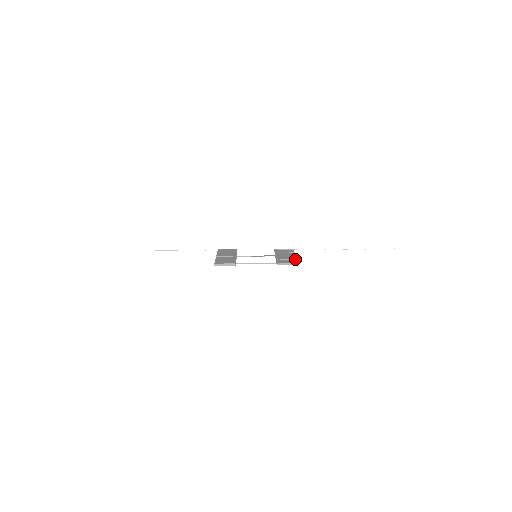
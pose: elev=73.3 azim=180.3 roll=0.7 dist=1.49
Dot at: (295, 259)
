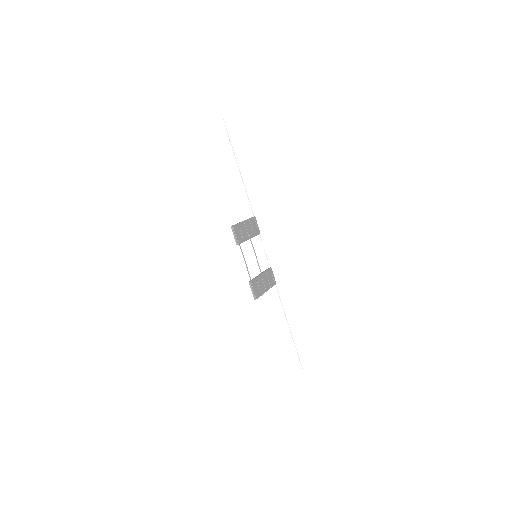
Dot at: (261, 294)
